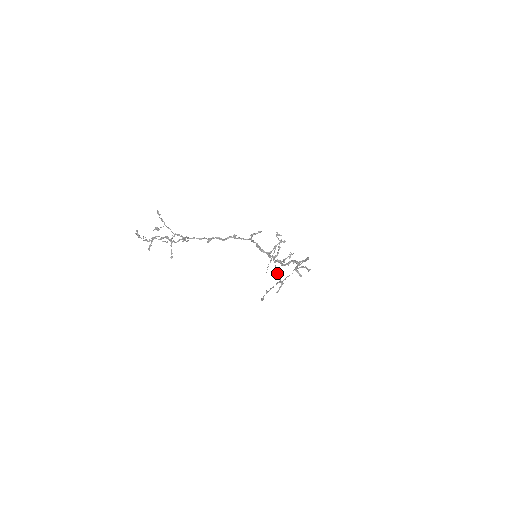
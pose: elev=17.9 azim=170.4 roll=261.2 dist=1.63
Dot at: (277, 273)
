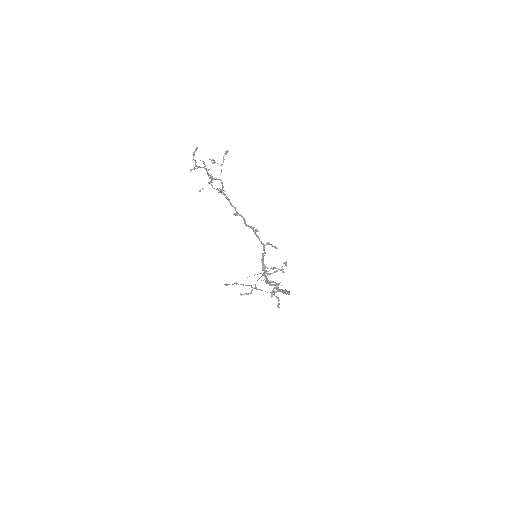
Dot at: occluded
